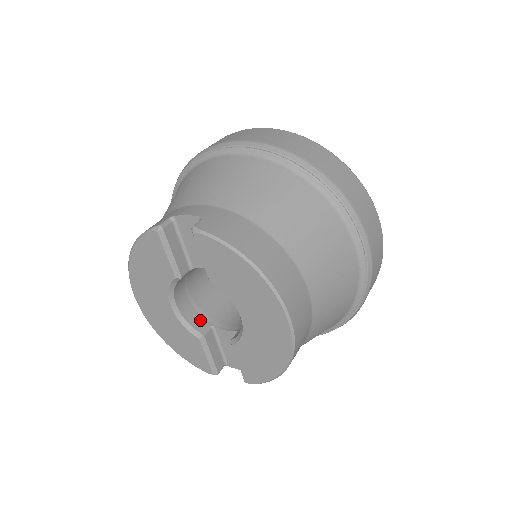
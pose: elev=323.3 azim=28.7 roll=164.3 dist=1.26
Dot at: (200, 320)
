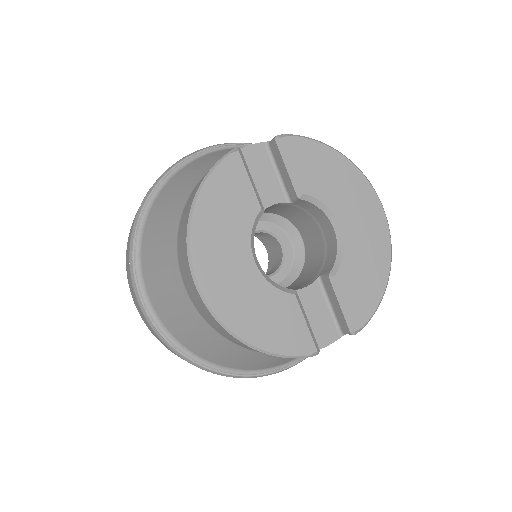
Dot at: occluded
